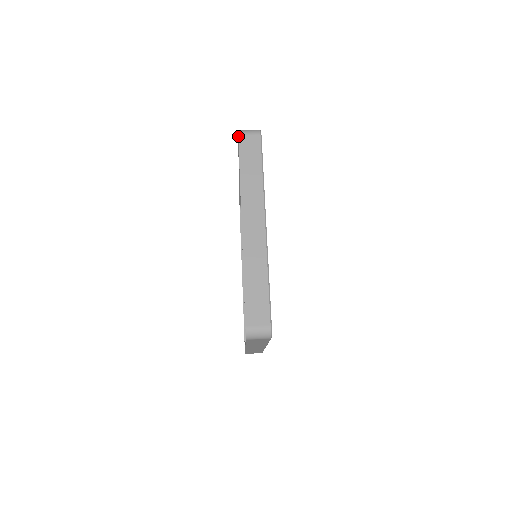
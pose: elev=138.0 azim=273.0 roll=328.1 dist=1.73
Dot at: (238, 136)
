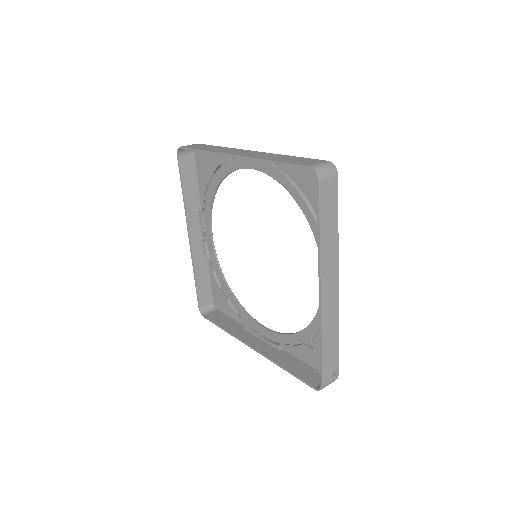
Dot at: (181, 147)
